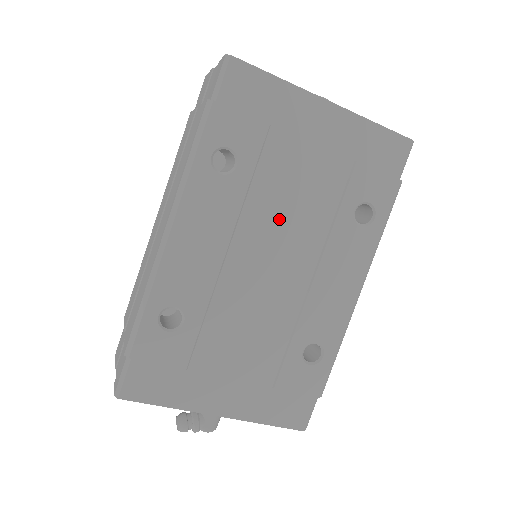
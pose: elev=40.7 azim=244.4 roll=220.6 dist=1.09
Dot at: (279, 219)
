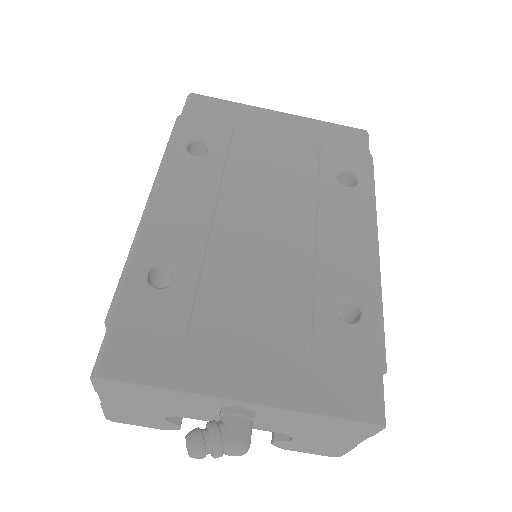
Dot at: (262, 186)
